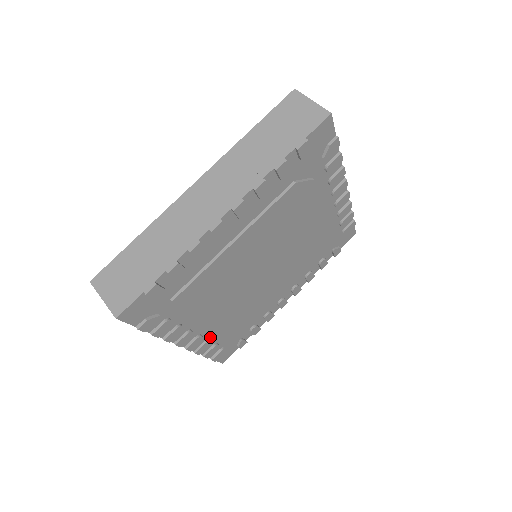
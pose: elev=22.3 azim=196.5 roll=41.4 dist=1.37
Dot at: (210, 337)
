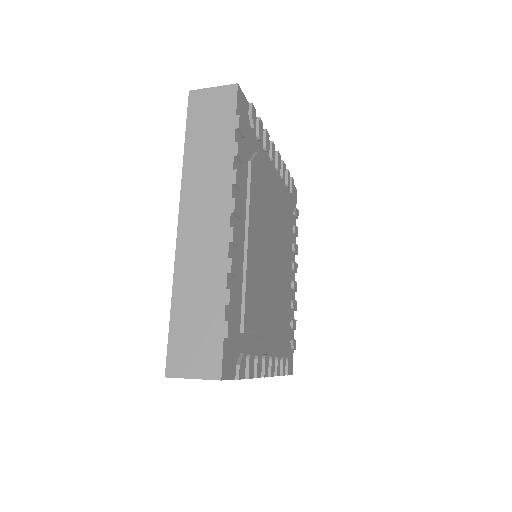
Dot at: (275, 353)
